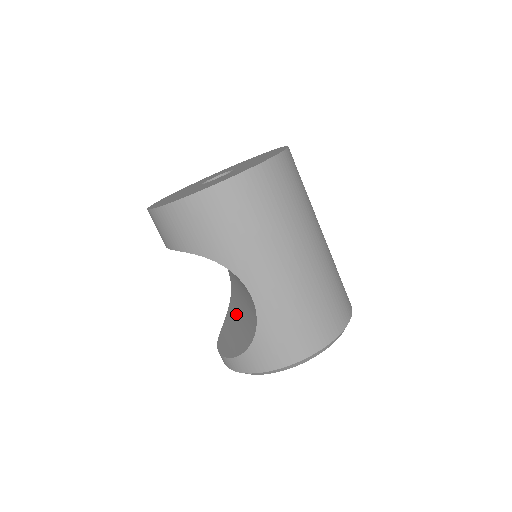
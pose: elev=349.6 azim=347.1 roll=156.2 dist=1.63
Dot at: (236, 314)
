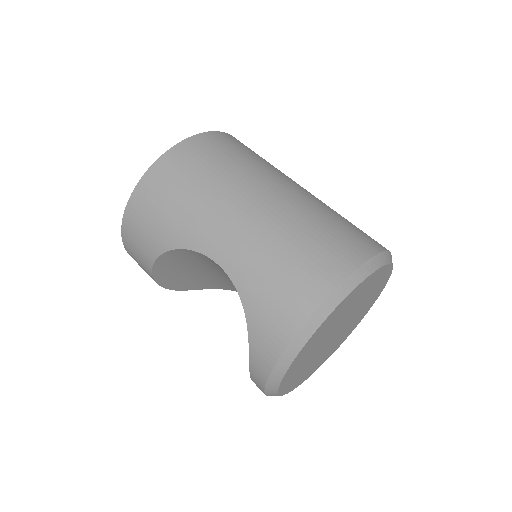
Dot at: occluded
